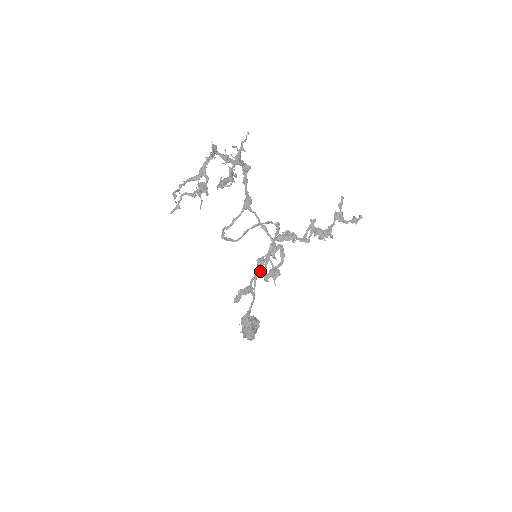
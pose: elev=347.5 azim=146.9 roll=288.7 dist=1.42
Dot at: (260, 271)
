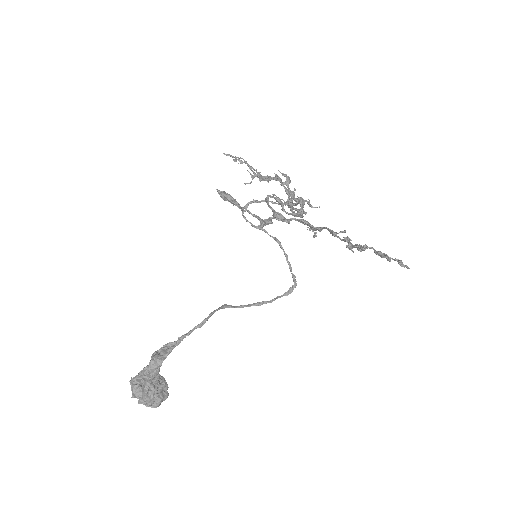
Dot at: (261, 220)
